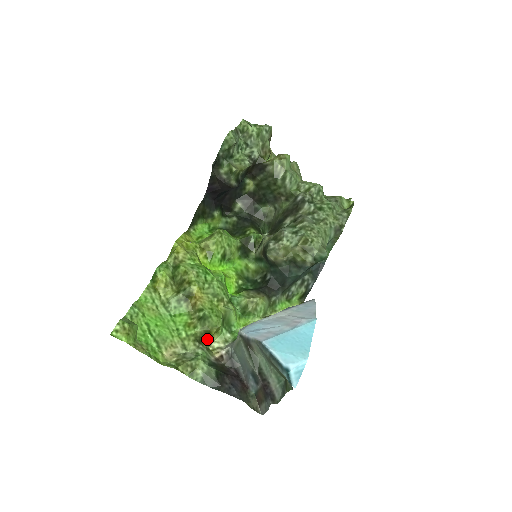
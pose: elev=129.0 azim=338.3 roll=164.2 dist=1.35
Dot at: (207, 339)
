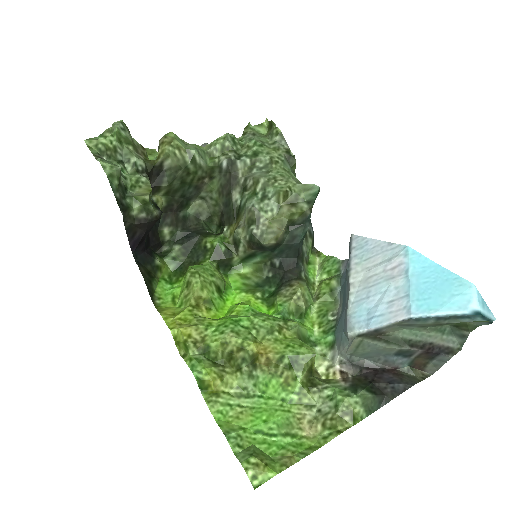
Dot at: (313, 375)
